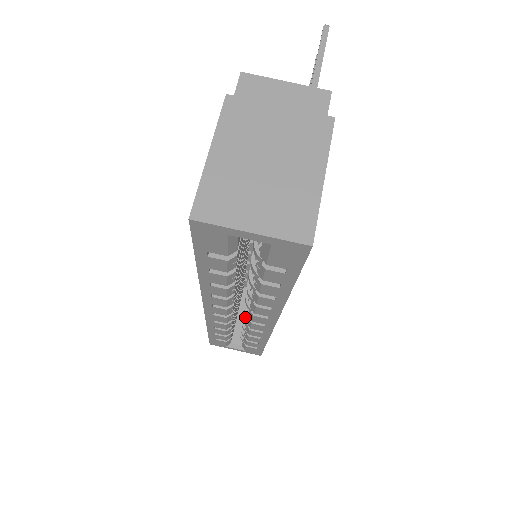
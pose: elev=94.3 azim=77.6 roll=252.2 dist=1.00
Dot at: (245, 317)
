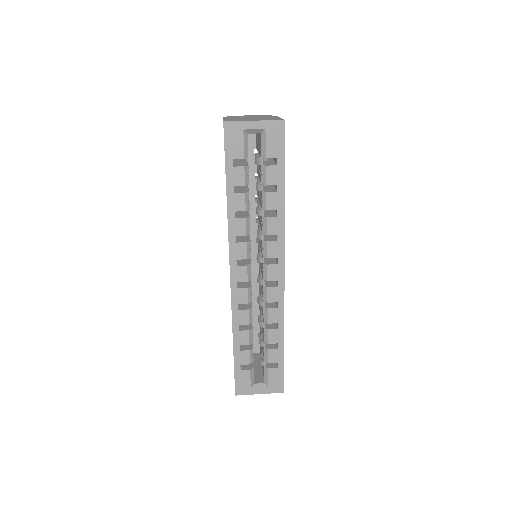
Dot at: (261, 300)
